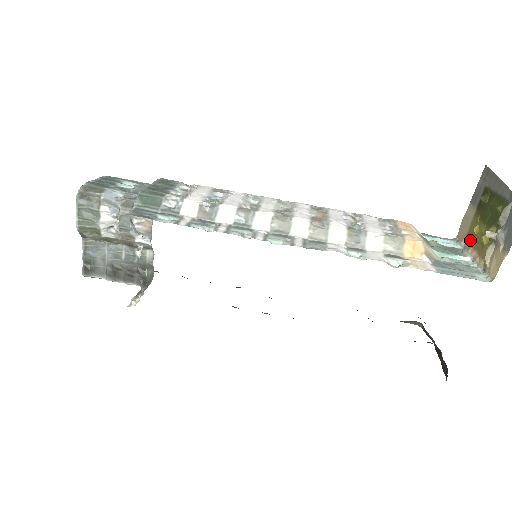
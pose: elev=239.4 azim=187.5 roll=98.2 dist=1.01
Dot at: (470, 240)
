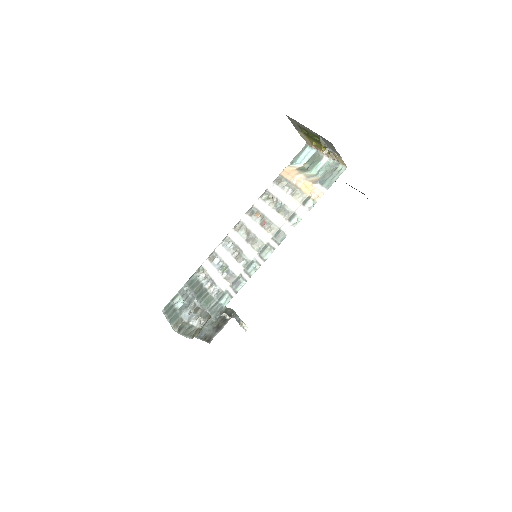
Dot at: (316, 147)
